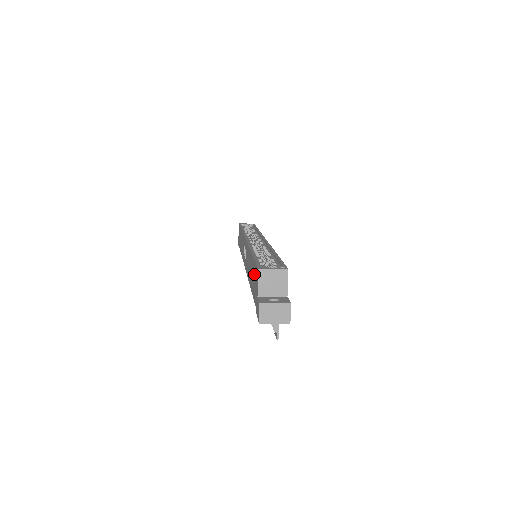
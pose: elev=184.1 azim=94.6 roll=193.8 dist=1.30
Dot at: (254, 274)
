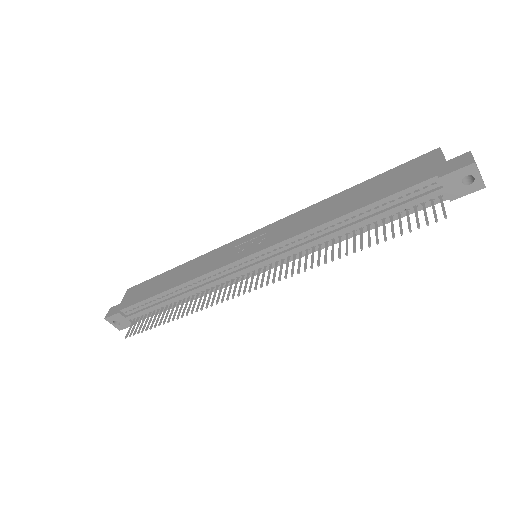
Dot at: (398, 174)
